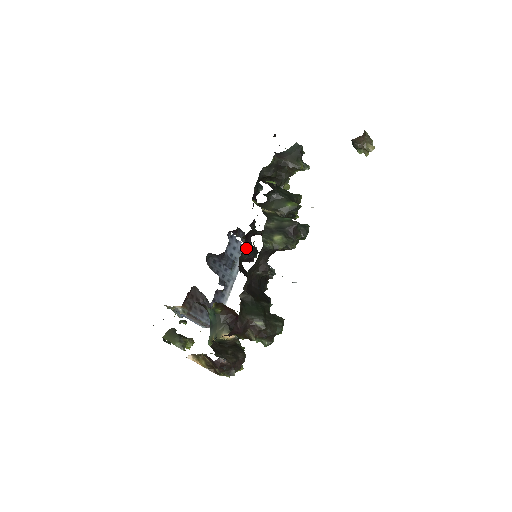
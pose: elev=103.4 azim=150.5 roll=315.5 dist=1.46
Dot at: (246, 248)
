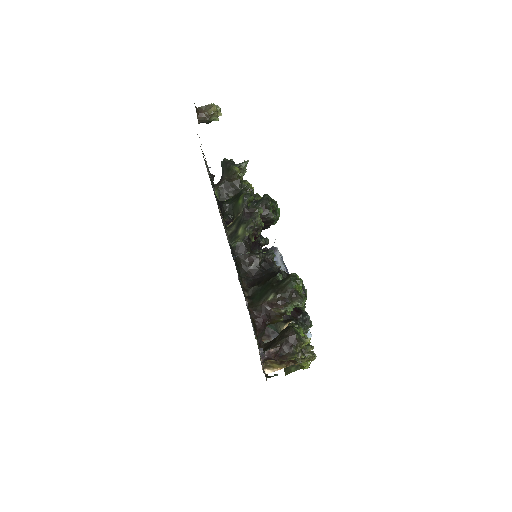
Dot at: occluded
